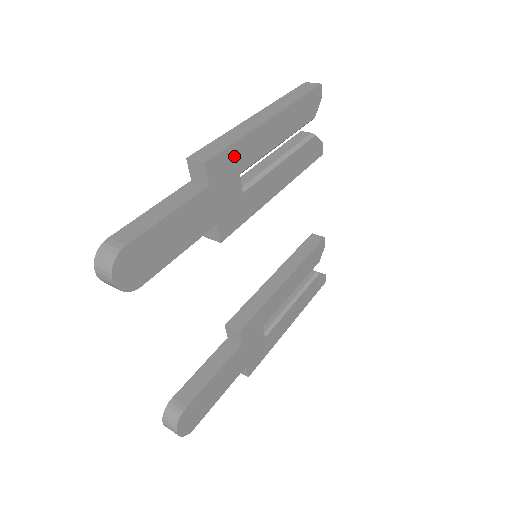
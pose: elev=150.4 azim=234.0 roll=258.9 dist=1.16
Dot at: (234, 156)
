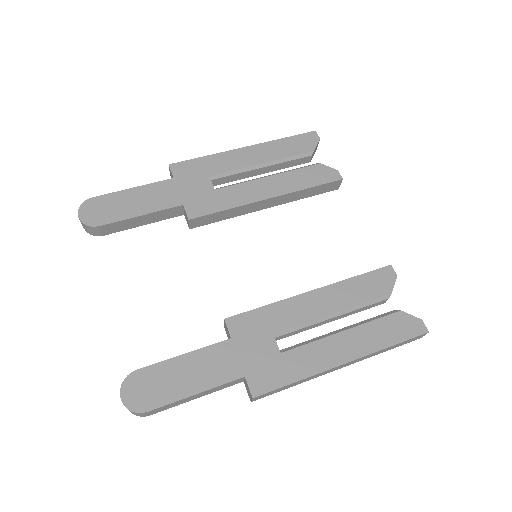
Dot at: (202, 165)
